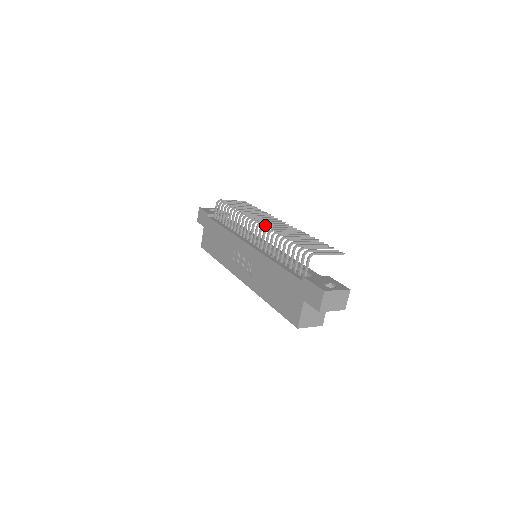
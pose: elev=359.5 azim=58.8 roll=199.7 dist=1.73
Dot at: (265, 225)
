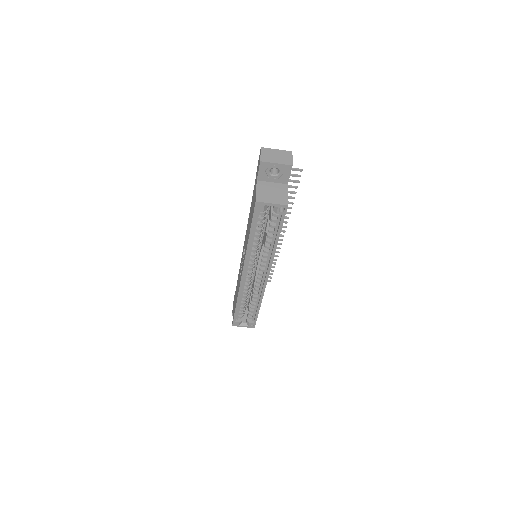
Dot at: occluded
